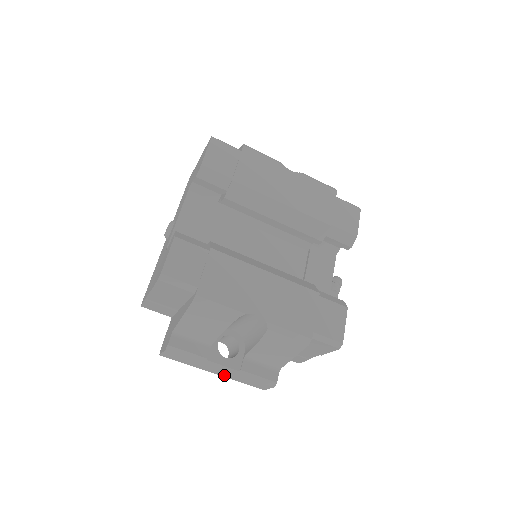
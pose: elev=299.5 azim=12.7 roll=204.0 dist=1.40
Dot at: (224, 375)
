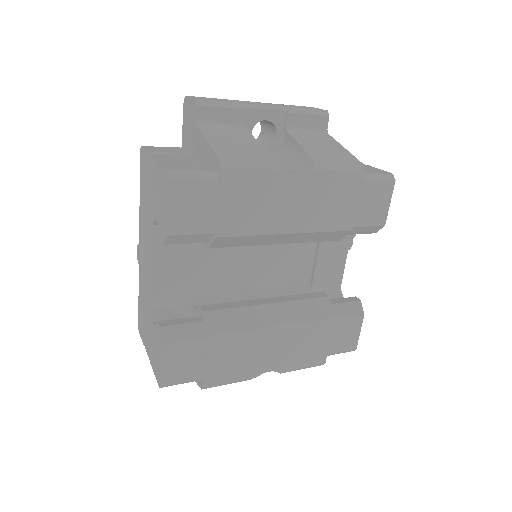
Dot at: occluded
